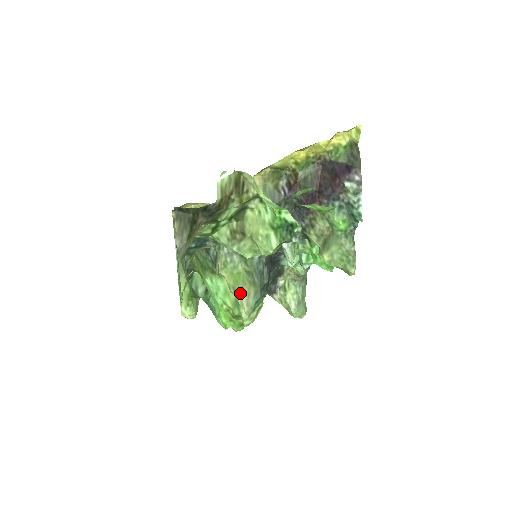
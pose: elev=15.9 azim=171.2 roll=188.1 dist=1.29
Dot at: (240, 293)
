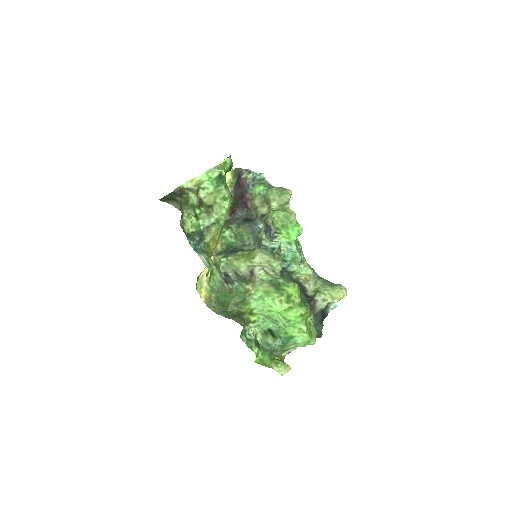
Dot at: (256, 255)
